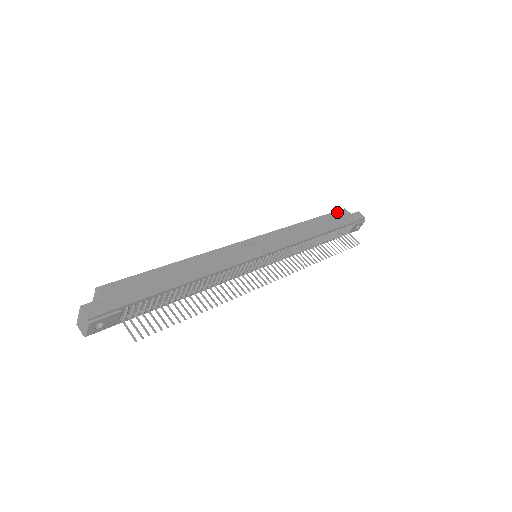
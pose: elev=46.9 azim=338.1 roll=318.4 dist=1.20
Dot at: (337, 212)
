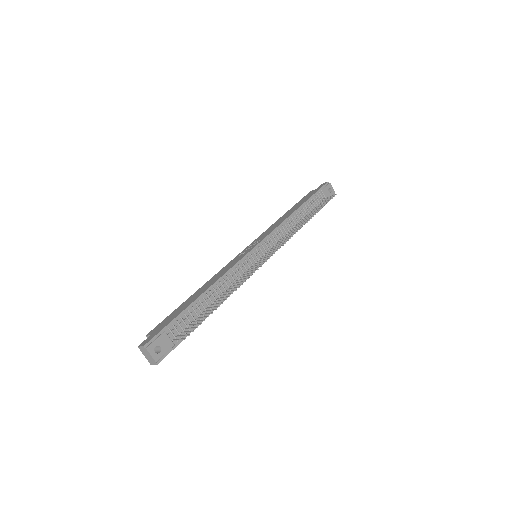
Dot at: (304, 197)
